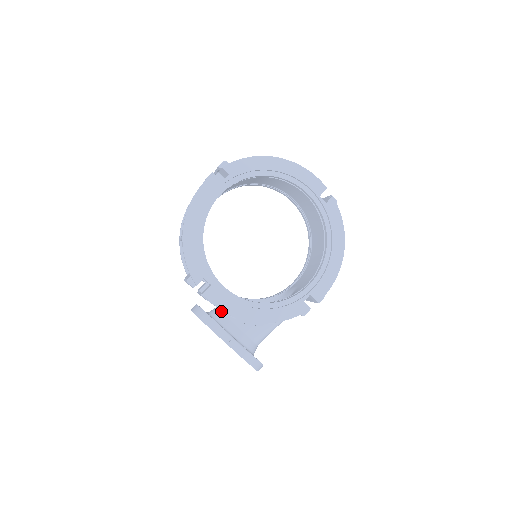
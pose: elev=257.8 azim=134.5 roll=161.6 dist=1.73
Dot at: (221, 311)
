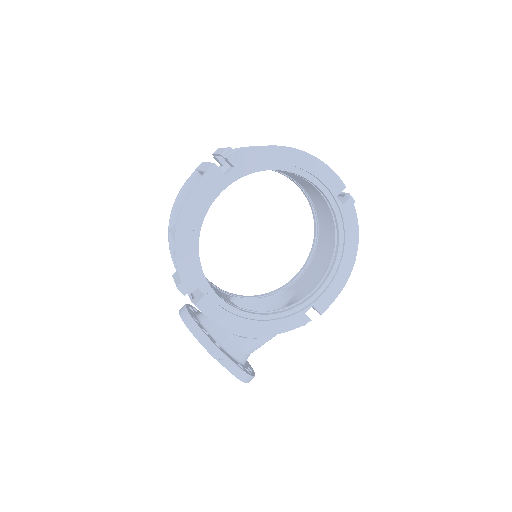
Dot at: occluded
